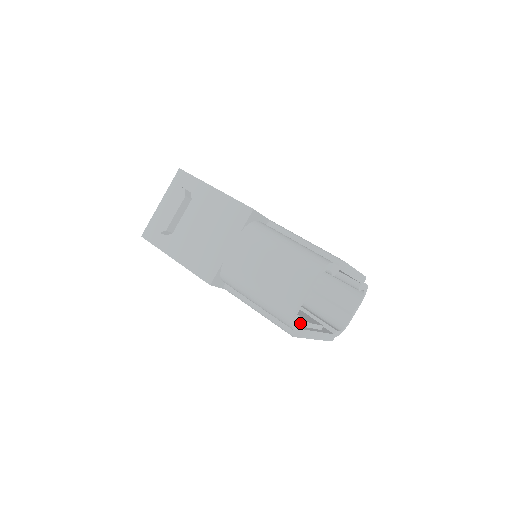
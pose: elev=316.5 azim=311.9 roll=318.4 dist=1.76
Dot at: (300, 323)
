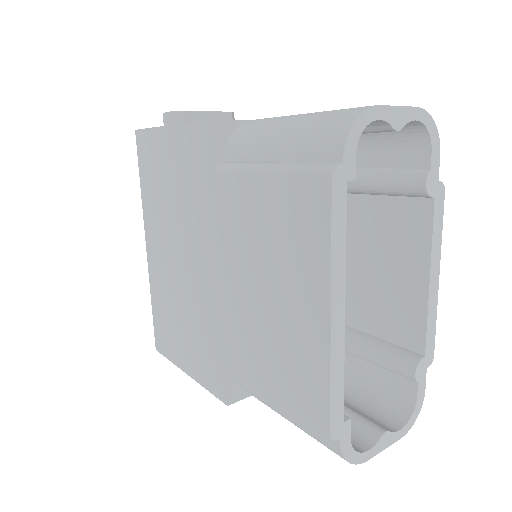
Dot at: (355, 170)
